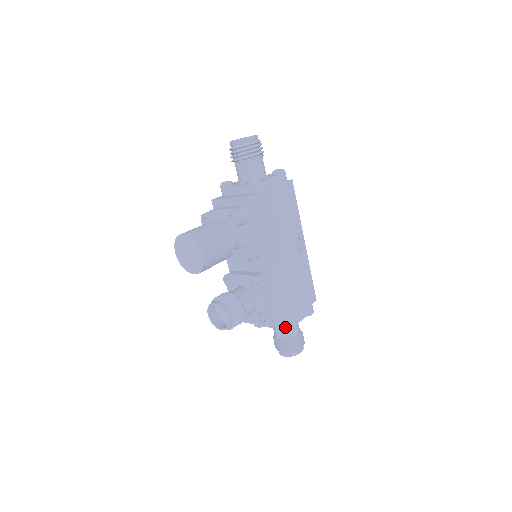
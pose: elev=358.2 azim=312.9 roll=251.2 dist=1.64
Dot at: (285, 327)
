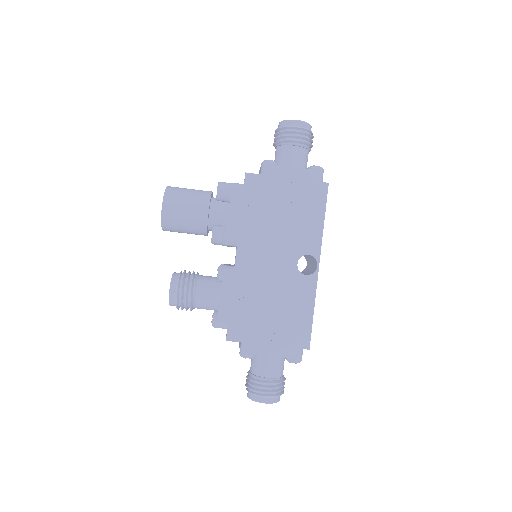
Dot at: (241, 348)
